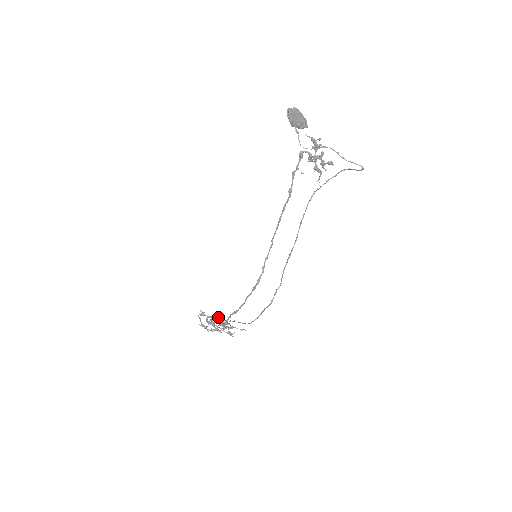
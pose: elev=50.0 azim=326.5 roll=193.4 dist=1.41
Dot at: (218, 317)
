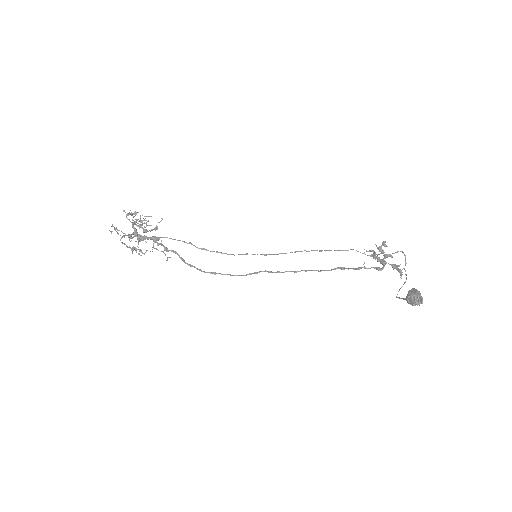
Dot at: occluded
